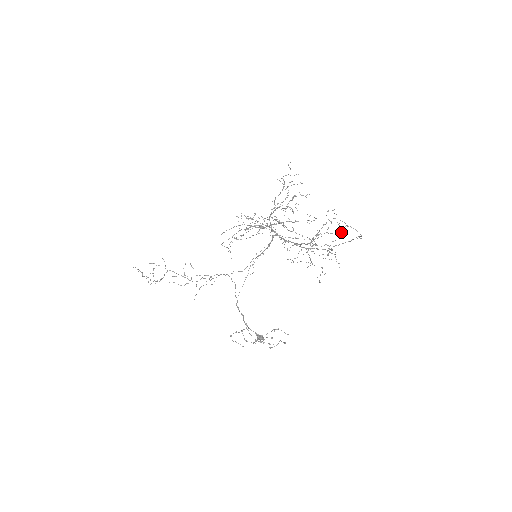
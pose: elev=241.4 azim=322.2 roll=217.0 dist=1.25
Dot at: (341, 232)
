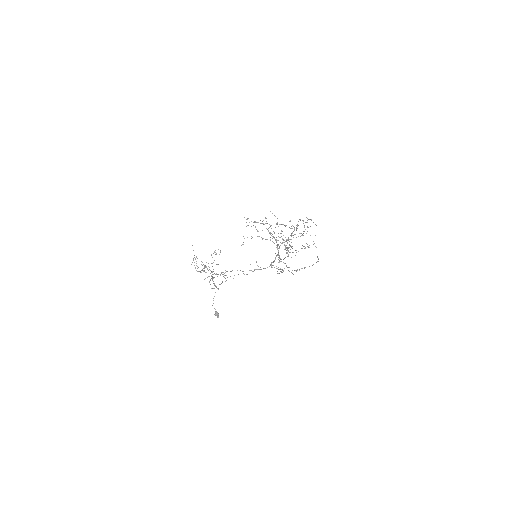
Dot at: occluded
